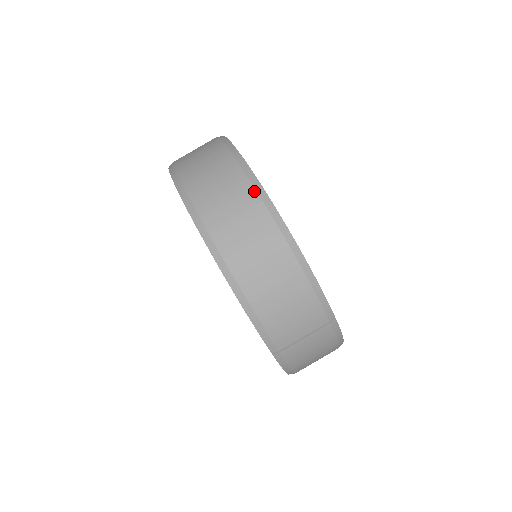
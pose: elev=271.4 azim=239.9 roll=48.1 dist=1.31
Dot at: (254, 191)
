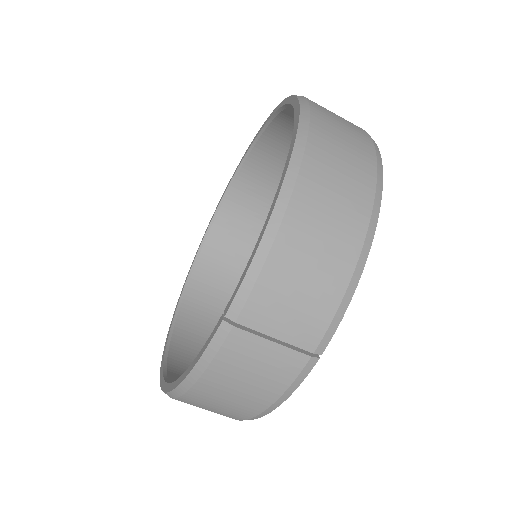
Dot at: (375, 160)
